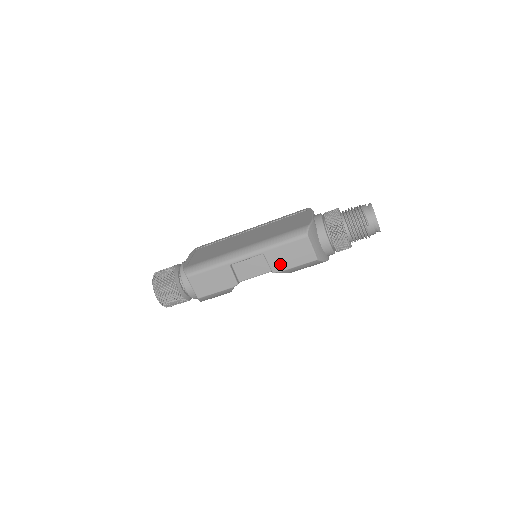
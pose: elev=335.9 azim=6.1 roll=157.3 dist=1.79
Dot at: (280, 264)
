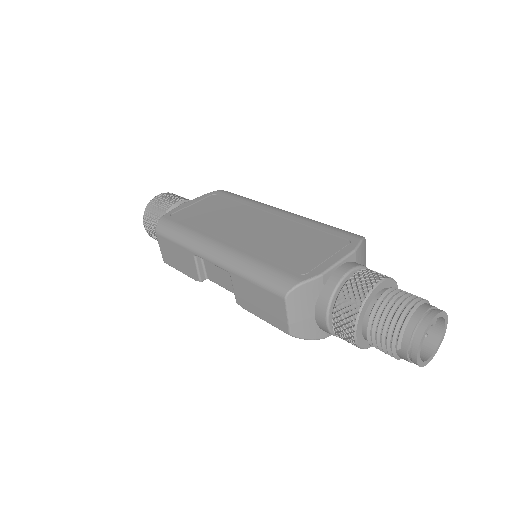
Dot at: (246, 301)
